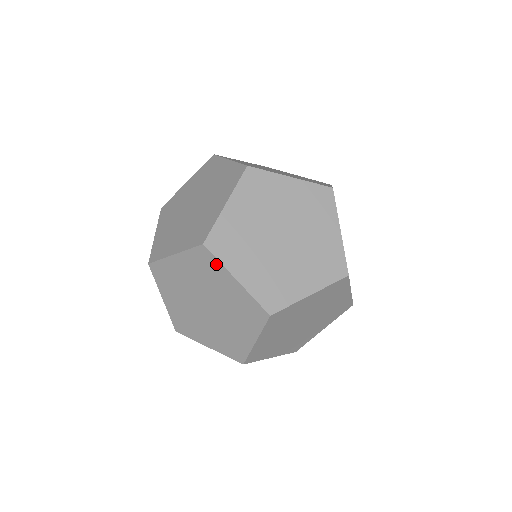
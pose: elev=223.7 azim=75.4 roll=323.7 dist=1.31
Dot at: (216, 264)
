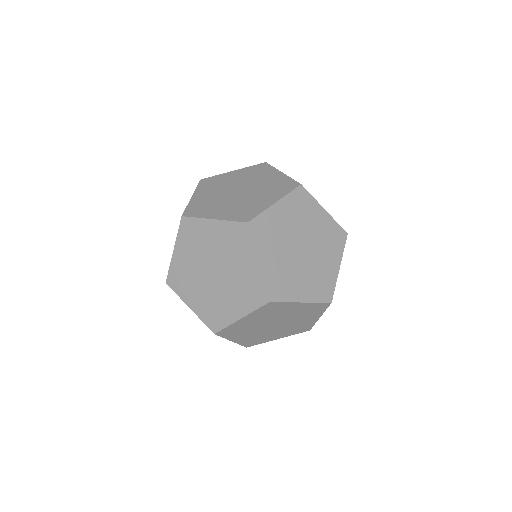
Dot at: (196, 223)
